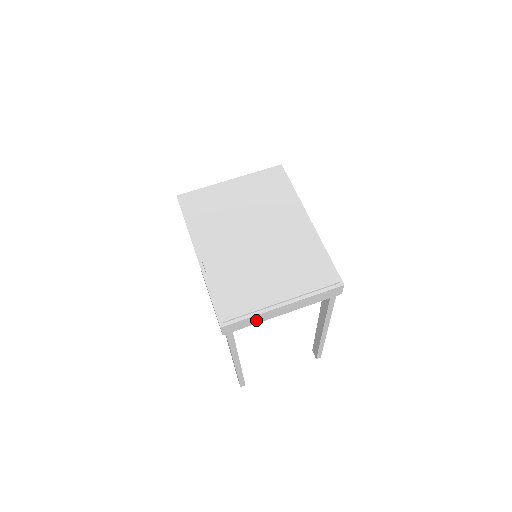
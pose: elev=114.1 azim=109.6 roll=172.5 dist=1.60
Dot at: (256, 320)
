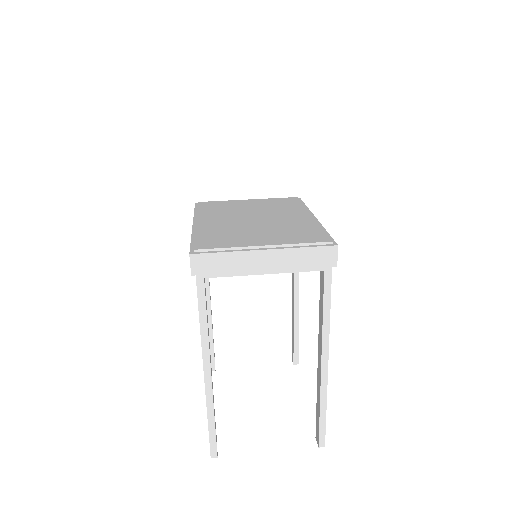
Dot at: (232, 264)
